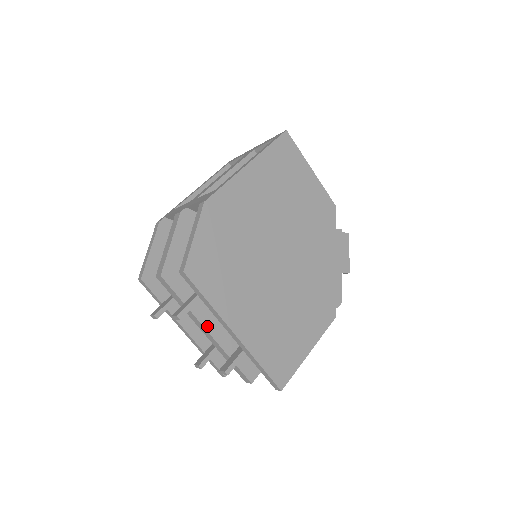
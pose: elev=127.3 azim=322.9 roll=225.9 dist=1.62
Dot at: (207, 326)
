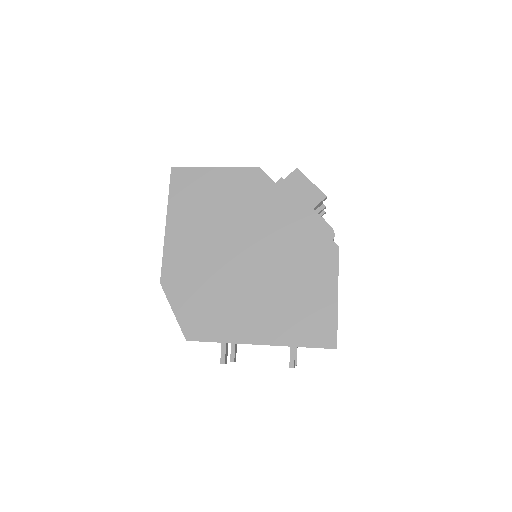
Dot at: occluded
